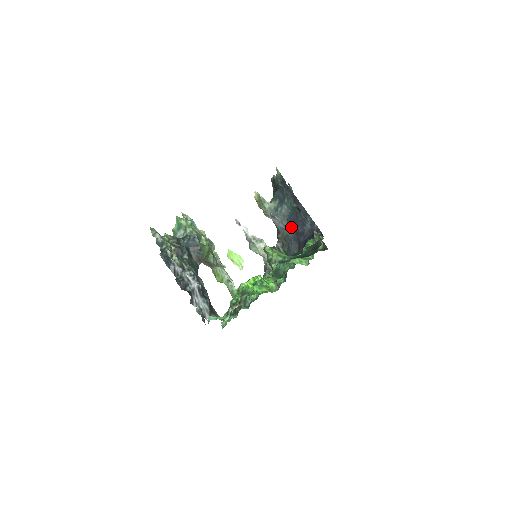
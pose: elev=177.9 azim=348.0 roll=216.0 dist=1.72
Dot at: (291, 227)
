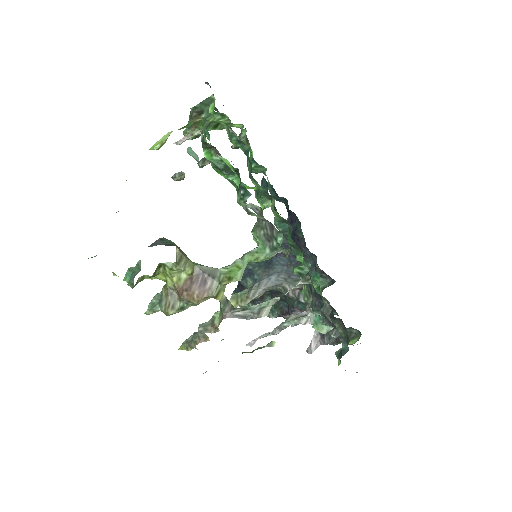
Dot at: (278, 263)
